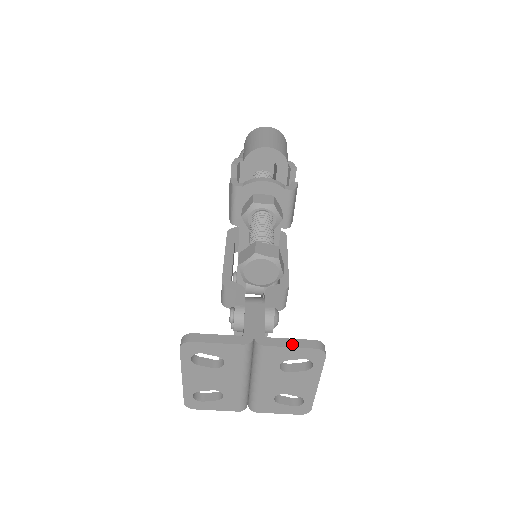
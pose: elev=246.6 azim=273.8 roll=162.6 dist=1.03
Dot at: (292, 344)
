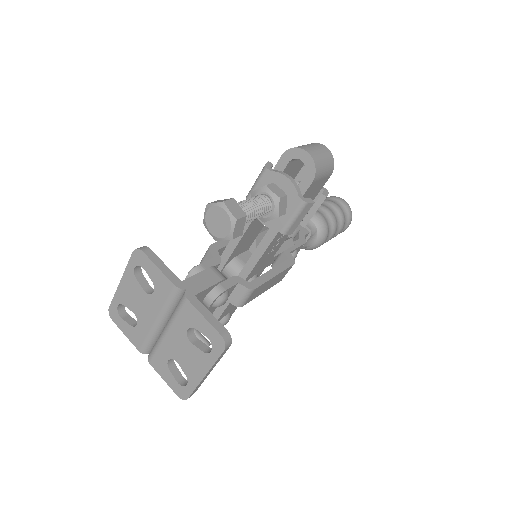
Dot at: (208, 317)
